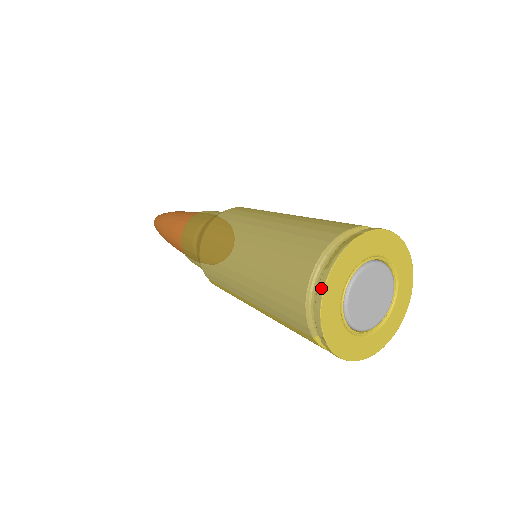
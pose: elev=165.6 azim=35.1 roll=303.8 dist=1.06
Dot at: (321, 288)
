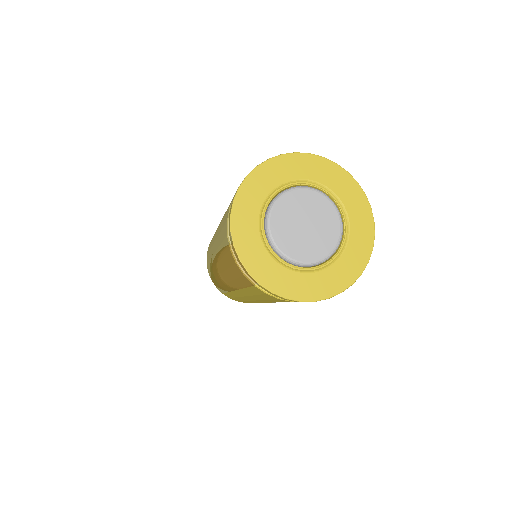
Dot at: (229, 223)
